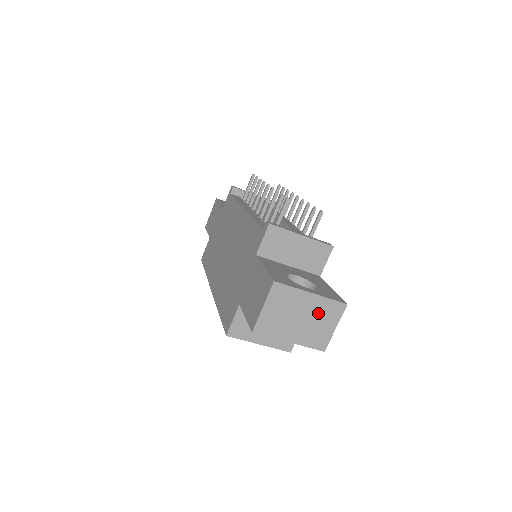
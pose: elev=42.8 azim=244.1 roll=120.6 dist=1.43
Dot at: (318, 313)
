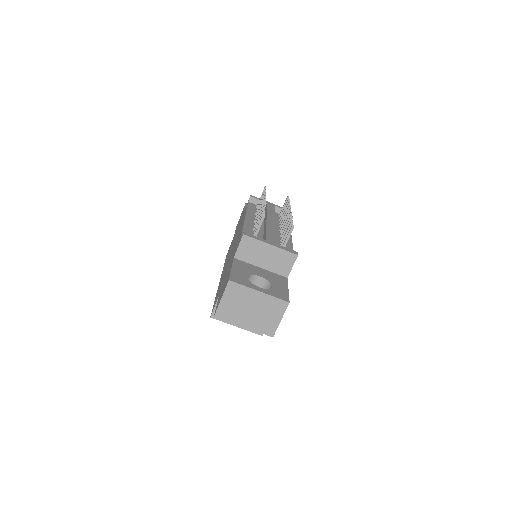
Dot at: (266, 307)
